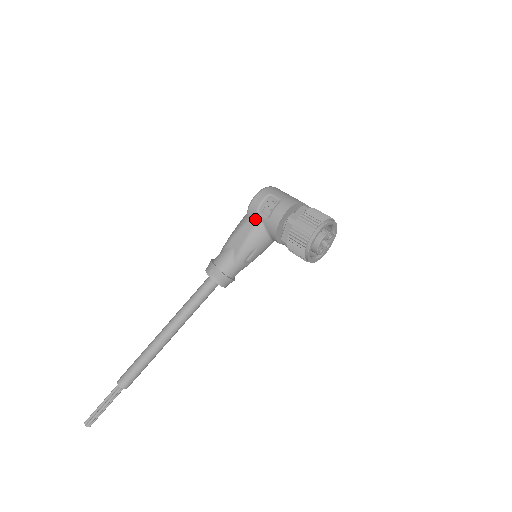
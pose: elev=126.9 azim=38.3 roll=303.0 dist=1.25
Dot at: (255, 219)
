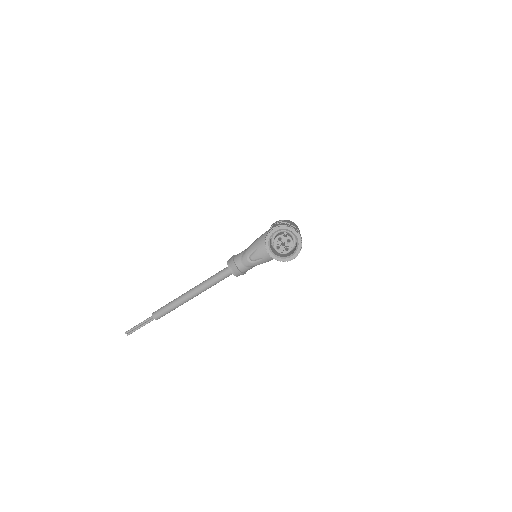
Dot at: (267, 231)
